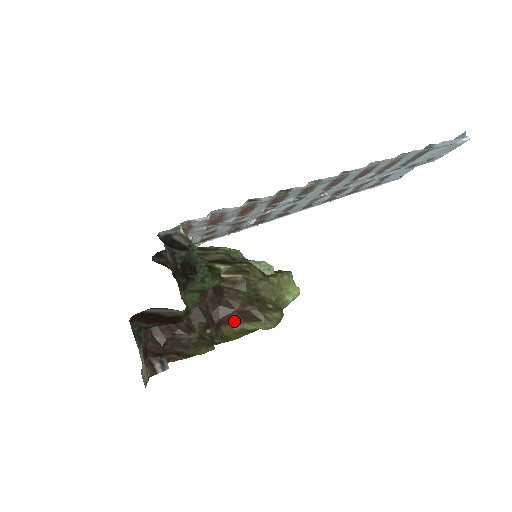
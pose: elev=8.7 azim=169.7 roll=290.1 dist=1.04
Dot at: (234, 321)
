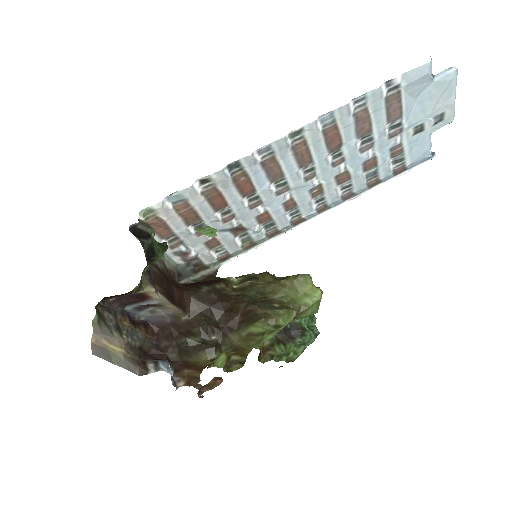
Dot at: (241, 326)
